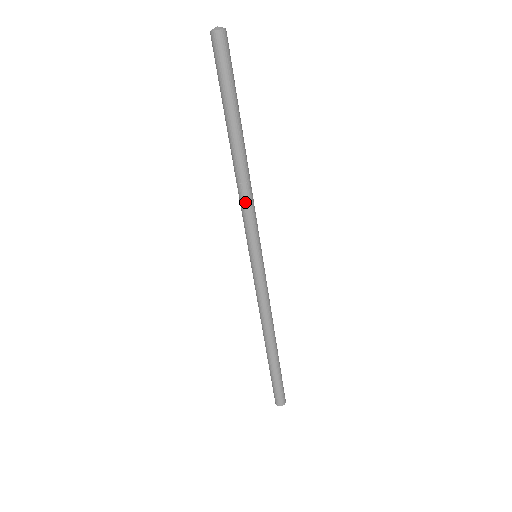
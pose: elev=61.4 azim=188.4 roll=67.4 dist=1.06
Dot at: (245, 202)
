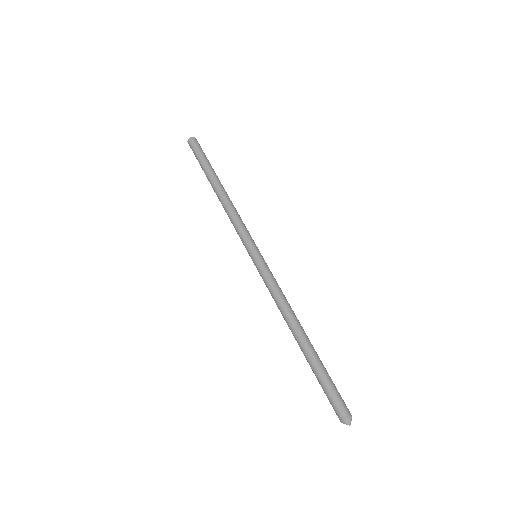
Dot at: (238, 214)
